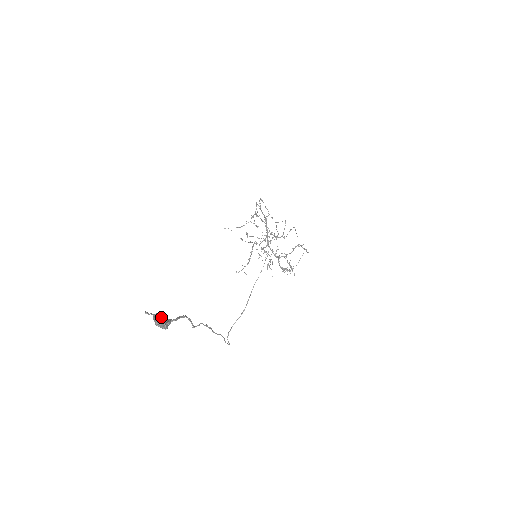
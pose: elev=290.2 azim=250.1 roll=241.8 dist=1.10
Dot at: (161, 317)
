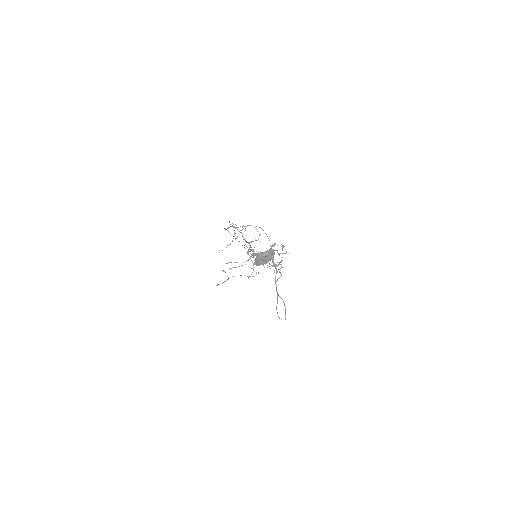
Dot at: (264, 252)
